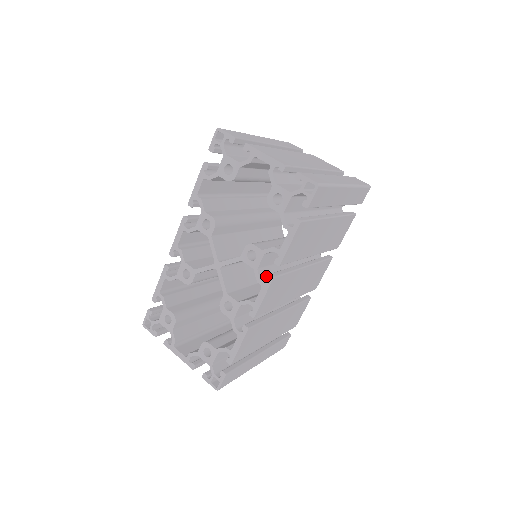
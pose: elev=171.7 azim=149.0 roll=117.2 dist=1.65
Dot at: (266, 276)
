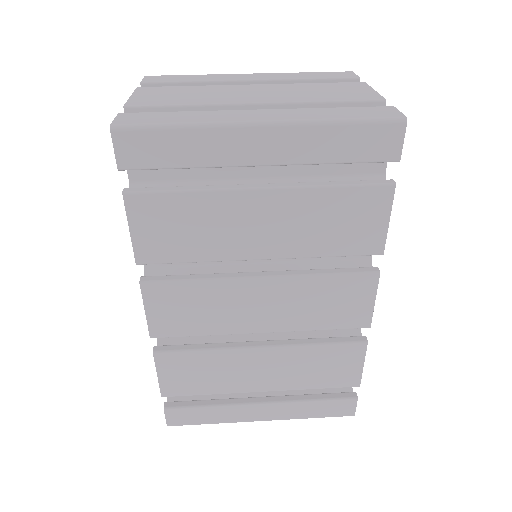
Dot at: occluded
